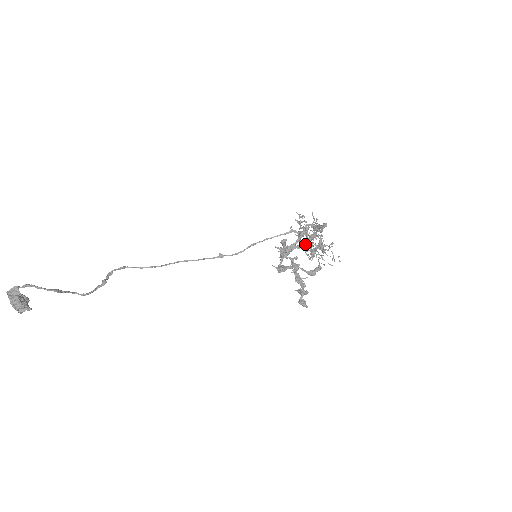
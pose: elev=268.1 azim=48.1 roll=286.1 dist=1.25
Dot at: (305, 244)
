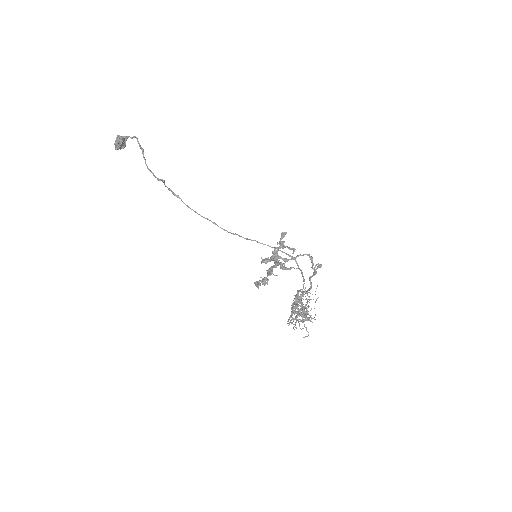
Dot at: occluded
